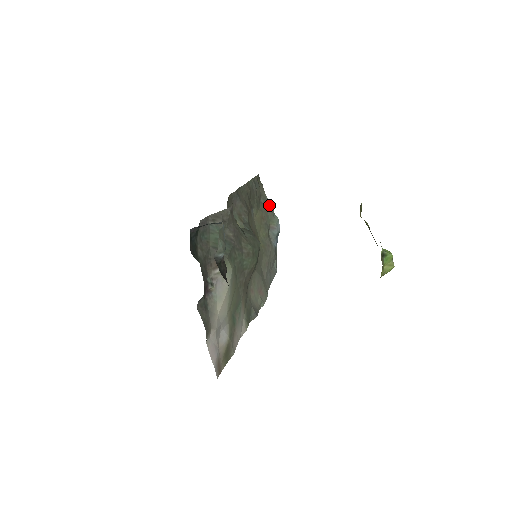
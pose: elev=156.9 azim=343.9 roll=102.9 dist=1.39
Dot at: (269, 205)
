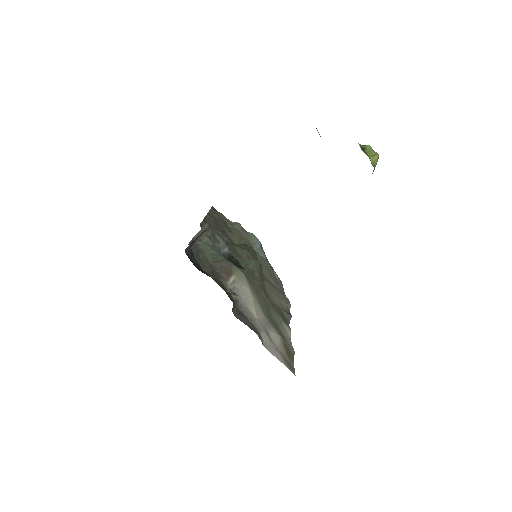
Dot at: (238, 226)
